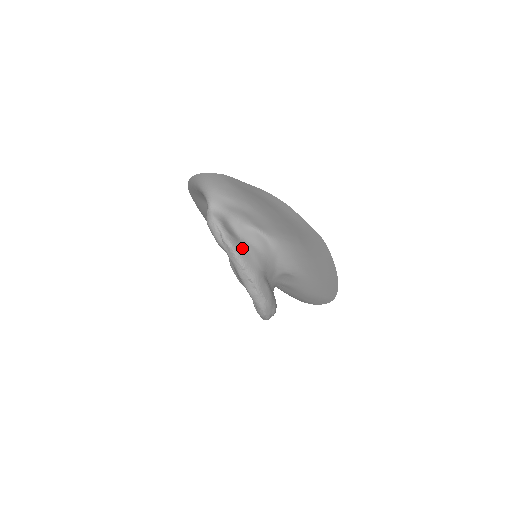
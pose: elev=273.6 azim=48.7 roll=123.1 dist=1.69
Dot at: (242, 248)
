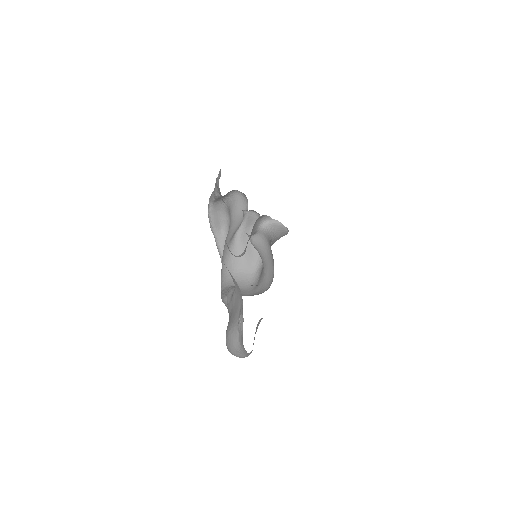
Dot at: occluded
